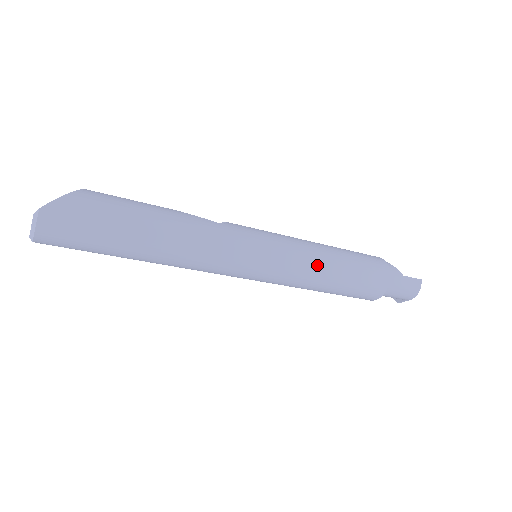
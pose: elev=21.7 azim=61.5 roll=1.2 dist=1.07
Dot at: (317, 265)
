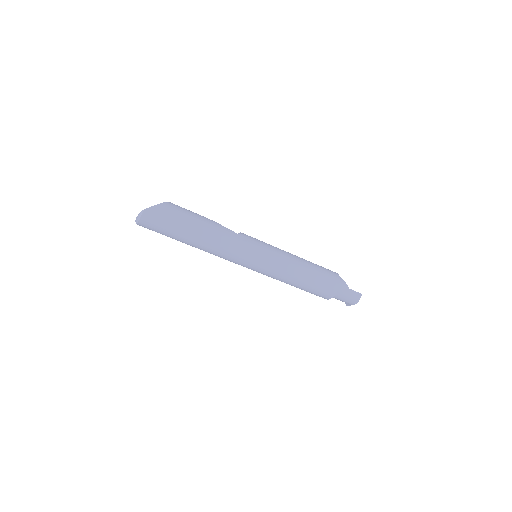
Dot at: (291, 270)
